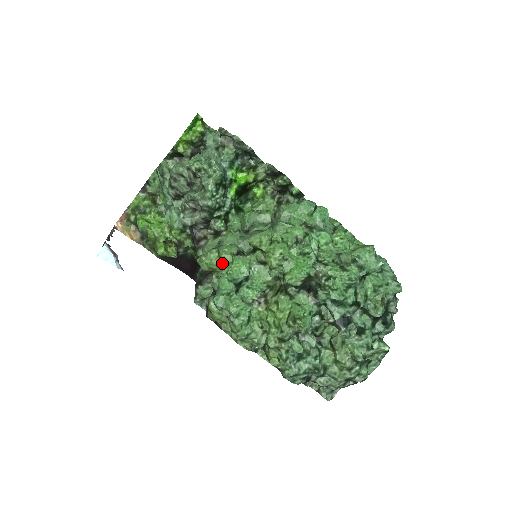
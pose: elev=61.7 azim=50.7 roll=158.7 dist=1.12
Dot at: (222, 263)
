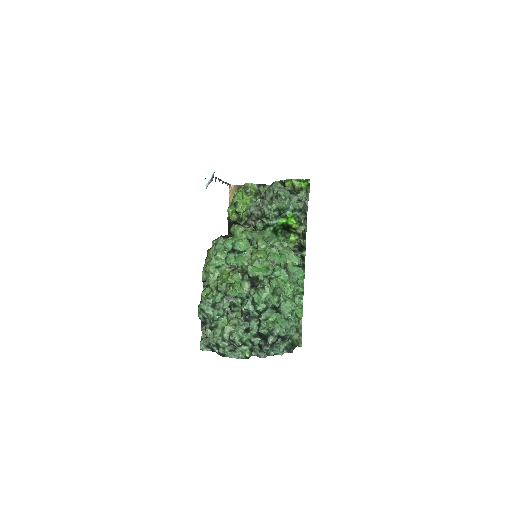
Dot at: (239, 236)
